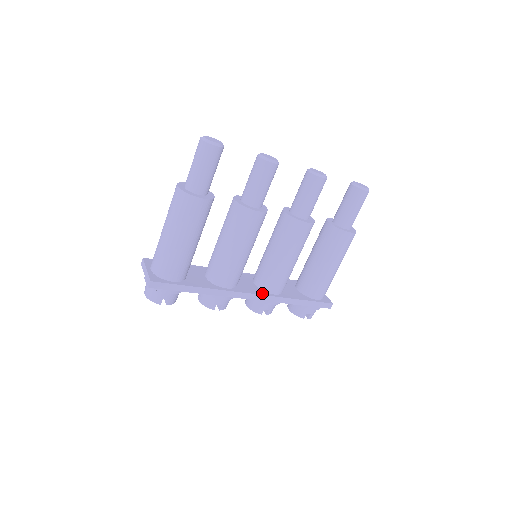
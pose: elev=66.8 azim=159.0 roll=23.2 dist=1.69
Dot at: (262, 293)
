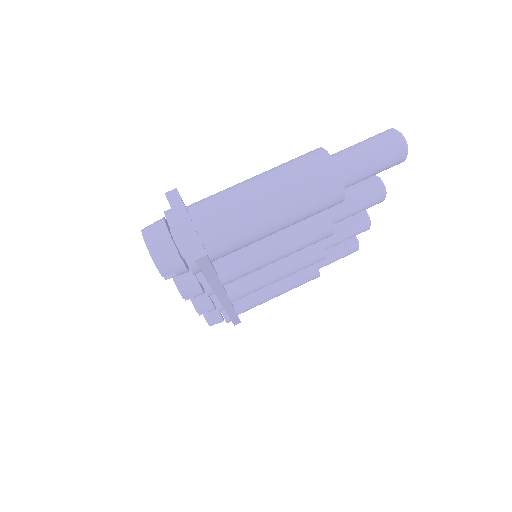
Dot at: occluded
